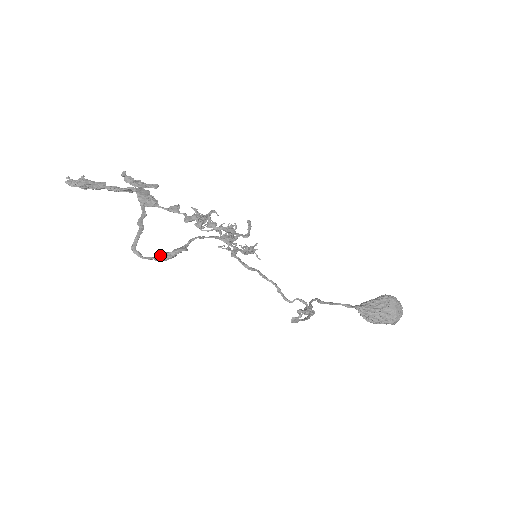
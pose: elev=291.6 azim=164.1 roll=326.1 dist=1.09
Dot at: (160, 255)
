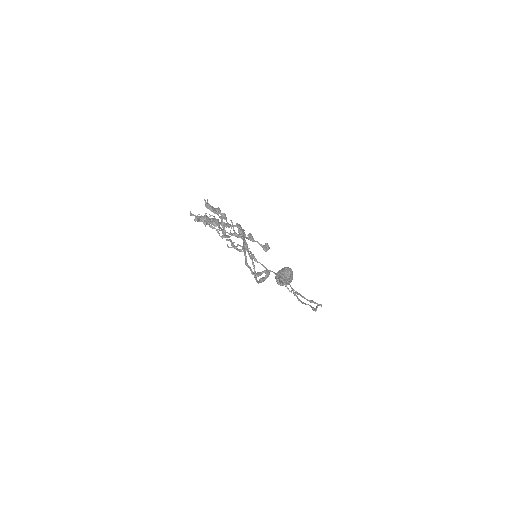
Dot at: (263, 279)
